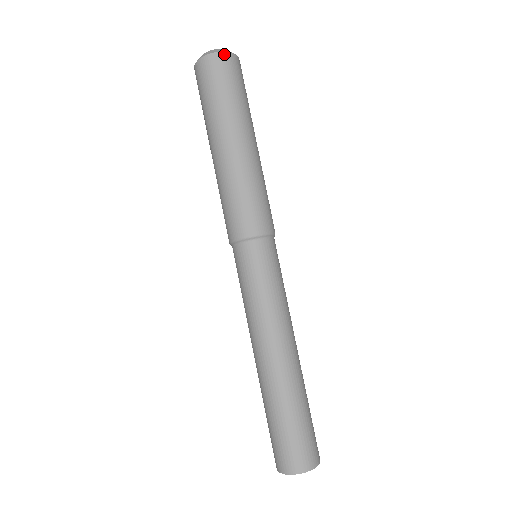
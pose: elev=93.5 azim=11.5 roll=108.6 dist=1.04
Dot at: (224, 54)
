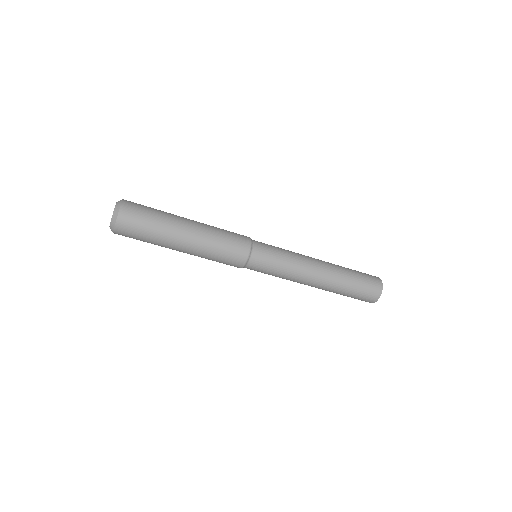
Dot at: (121, 212)
